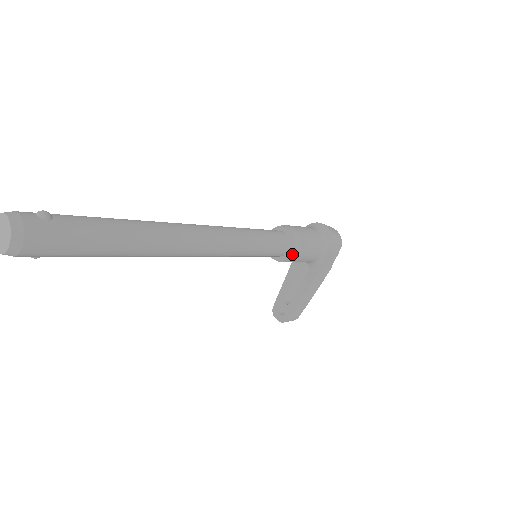
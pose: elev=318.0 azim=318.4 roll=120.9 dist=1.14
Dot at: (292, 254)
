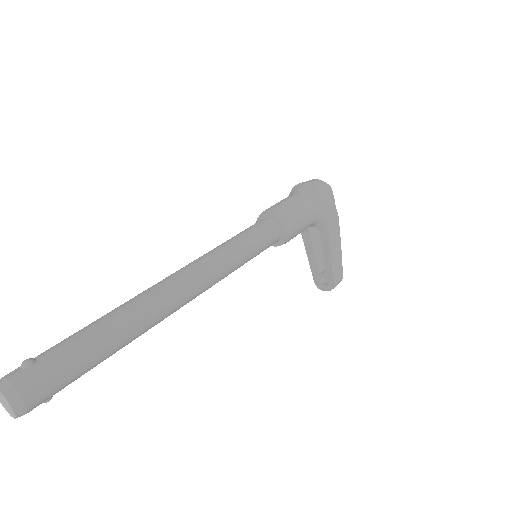
Dot at: (286, 231)
